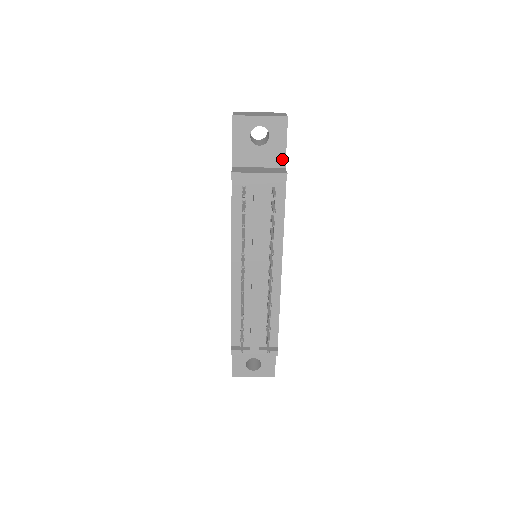
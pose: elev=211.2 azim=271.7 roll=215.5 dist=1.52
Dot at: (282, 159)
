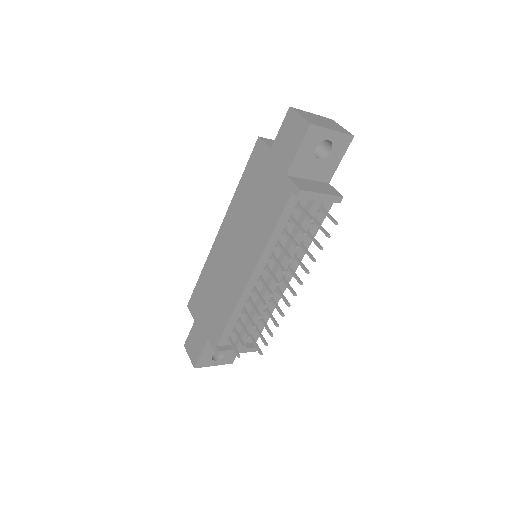
Dot at: (330, 175)
